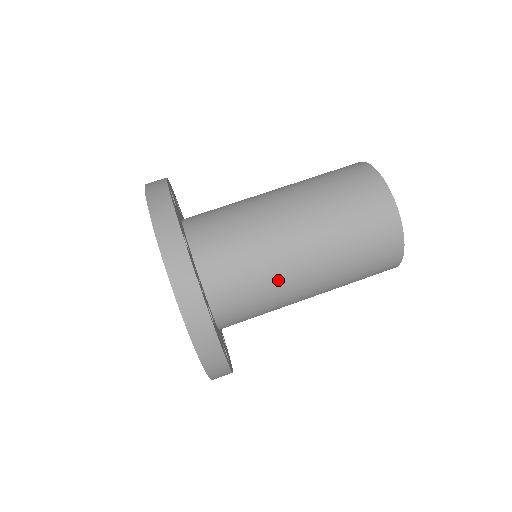
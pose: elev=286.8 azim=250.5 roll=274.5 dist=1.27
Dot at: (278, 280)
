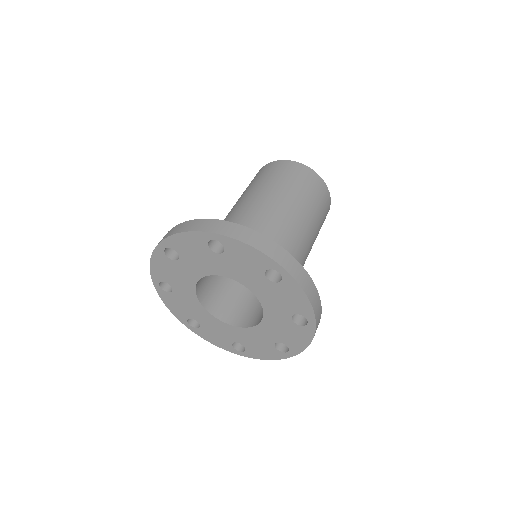
Dot at: (256, 216)
